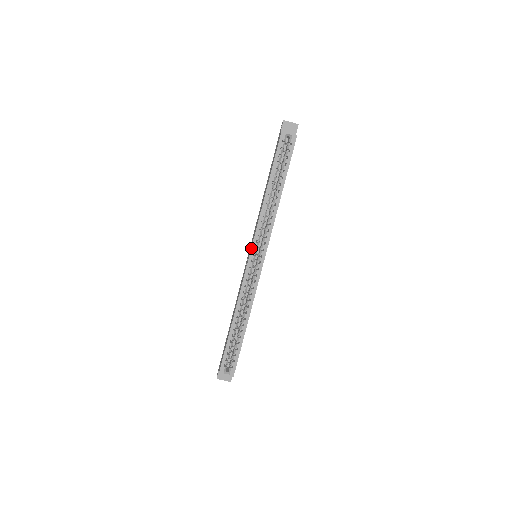
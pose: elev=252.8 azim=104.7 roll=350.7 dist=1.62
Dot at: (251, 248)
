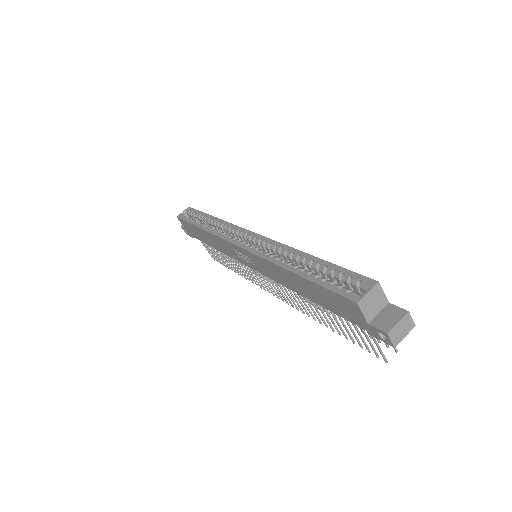
Dot at: (231, 243)
